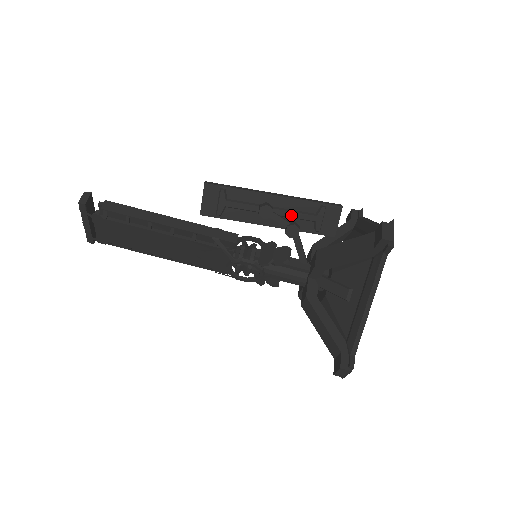
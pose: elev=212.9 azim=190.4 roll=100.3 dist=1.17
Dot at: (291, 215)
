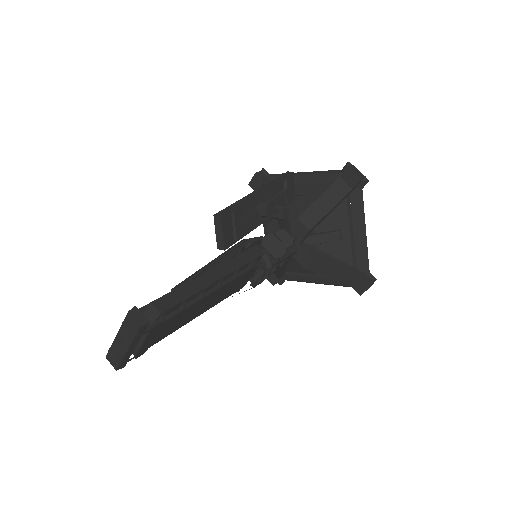
Dot at: (275, 202)
